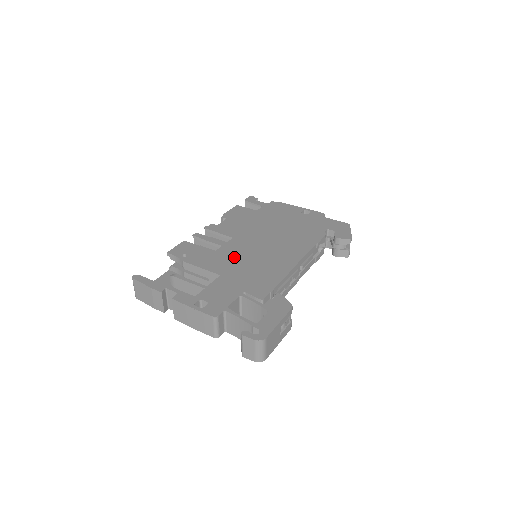
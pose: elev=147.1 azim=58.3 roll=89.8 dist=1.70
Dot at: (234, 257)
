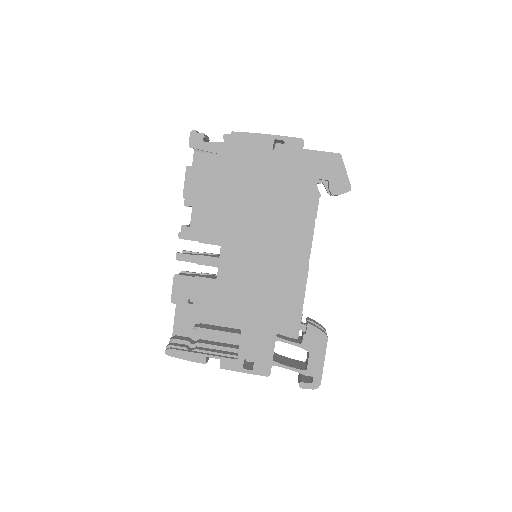
Dot at: (241, 283)
